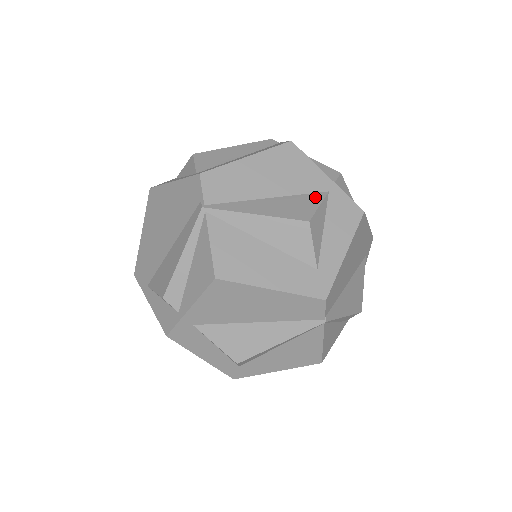
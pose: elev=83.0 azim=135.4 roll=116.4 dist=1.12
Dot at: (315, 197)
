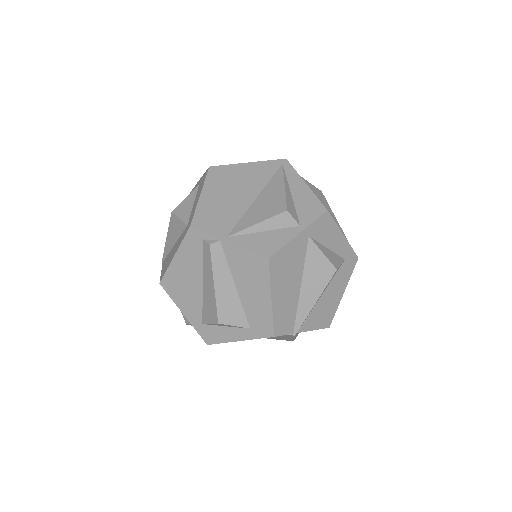
Dot at: (312, 251)
